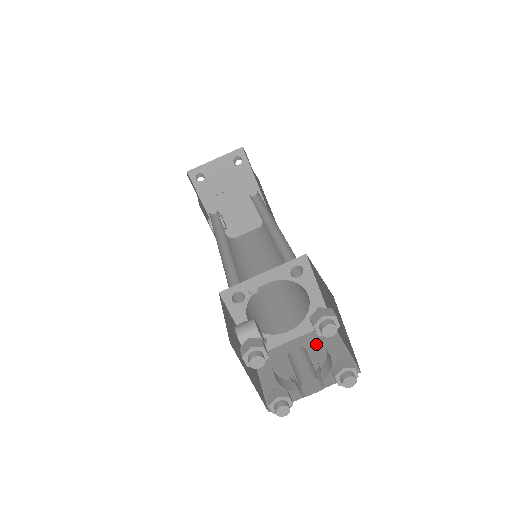
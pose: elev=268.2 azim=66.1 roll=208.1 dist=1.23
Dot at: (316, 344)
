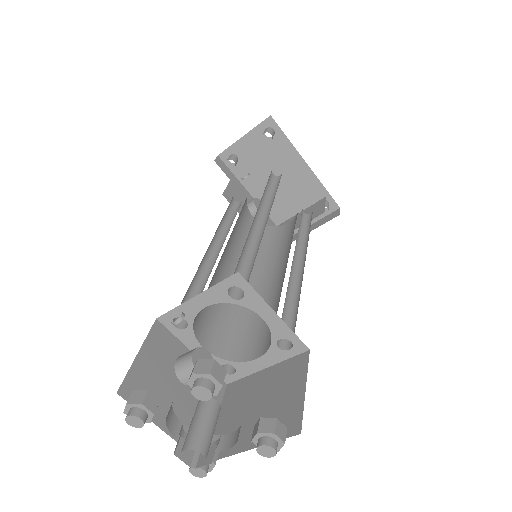
Dot at: (281, 379)
